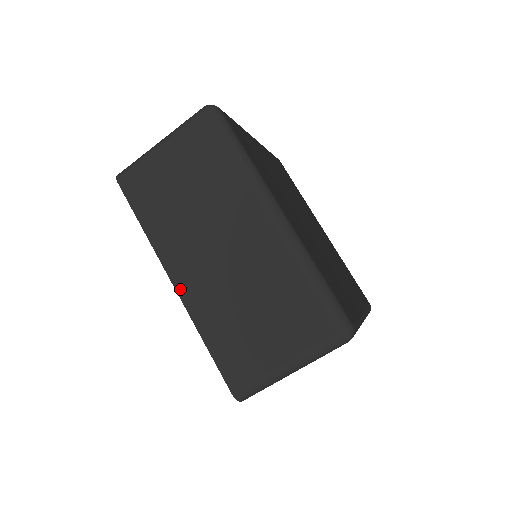
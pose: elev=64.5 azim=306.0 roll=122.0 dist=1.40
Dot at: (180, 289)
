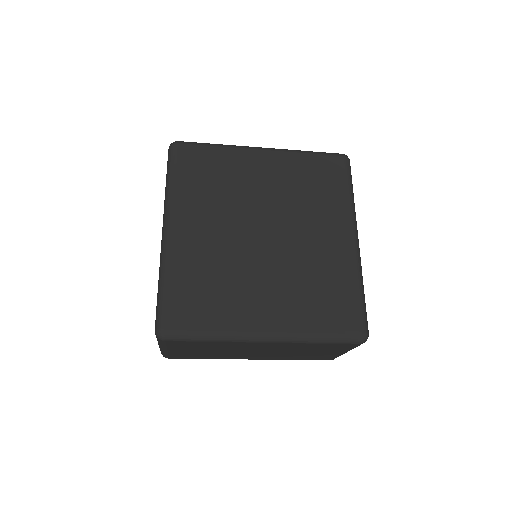
Dot at: occluded
